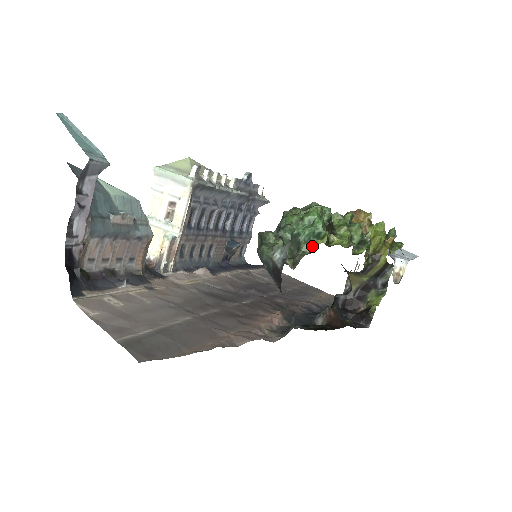
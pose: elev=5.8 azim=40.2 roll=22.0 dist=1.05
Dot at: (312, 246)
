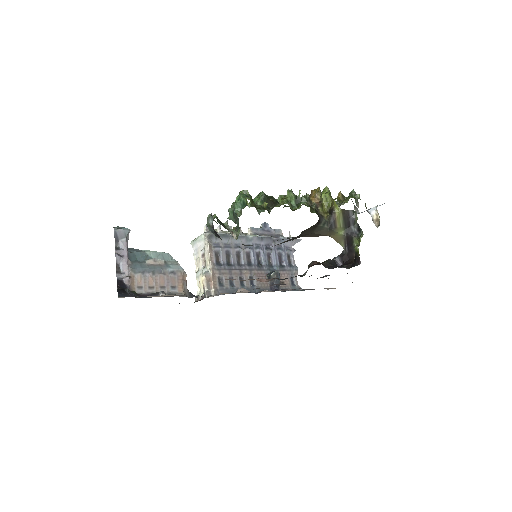
Dot at: (240, 211)
